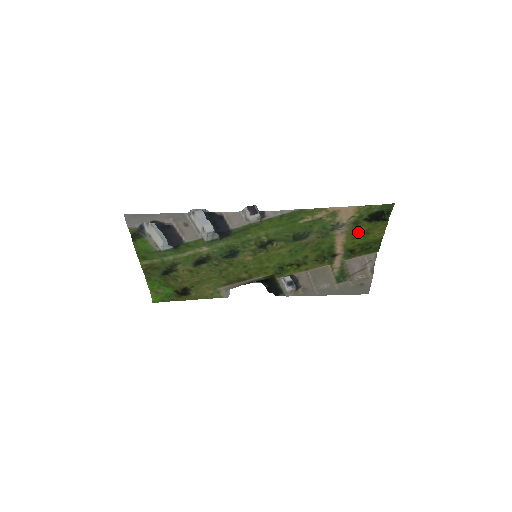
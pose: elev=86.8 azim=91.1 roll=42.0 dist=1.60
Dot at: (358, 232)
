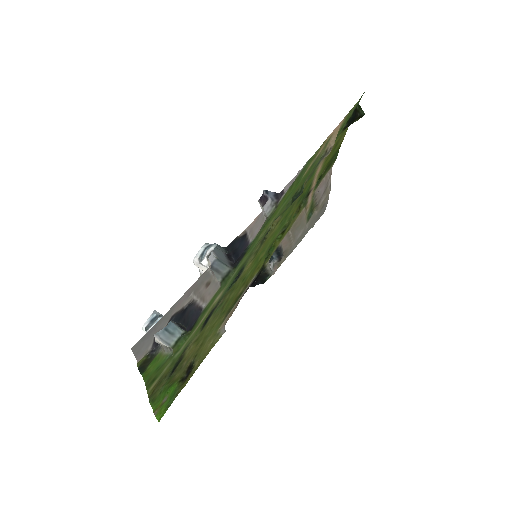
Dot at: (331, 150)
